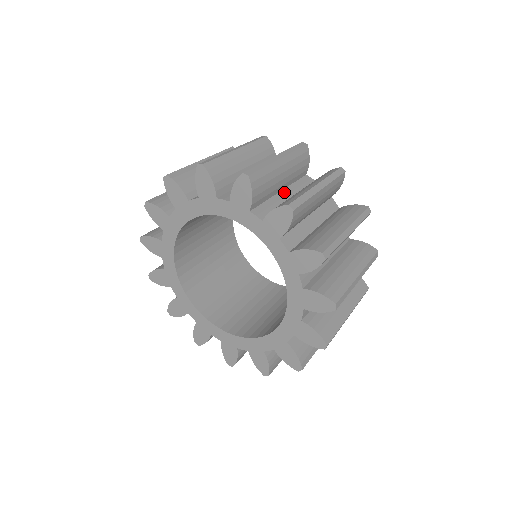
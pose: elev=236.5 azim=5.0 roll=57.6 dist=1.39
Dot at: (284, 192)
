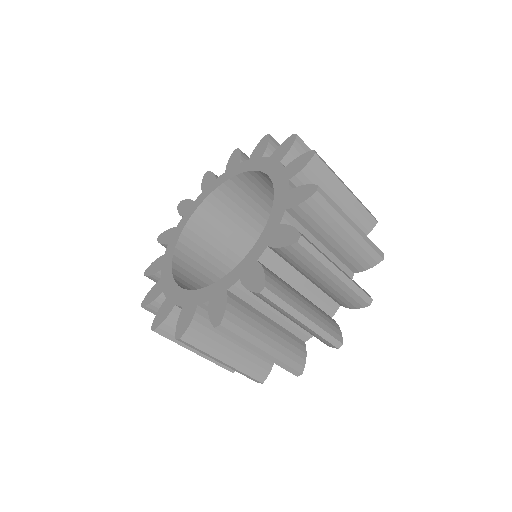
Dot at: occluded
